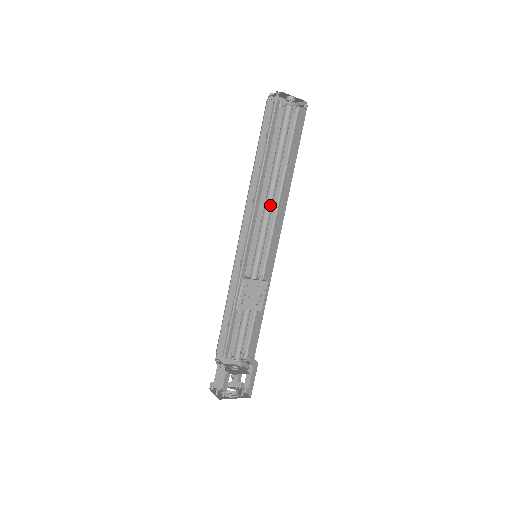
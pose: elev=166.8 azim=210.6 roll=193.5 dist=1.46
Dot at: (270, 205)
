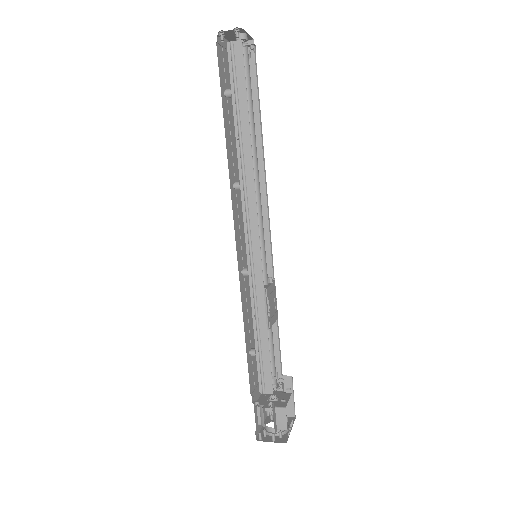
Dot at: occluded
